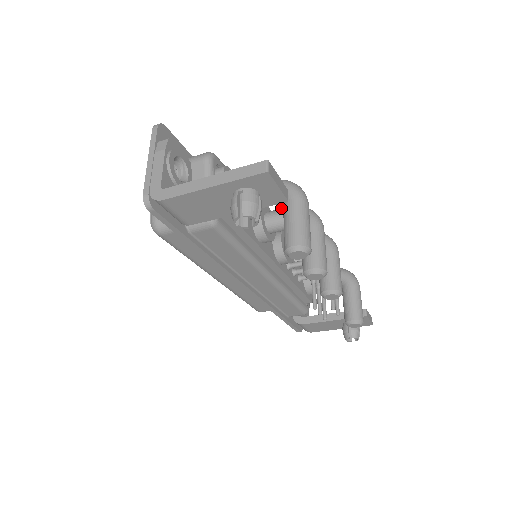
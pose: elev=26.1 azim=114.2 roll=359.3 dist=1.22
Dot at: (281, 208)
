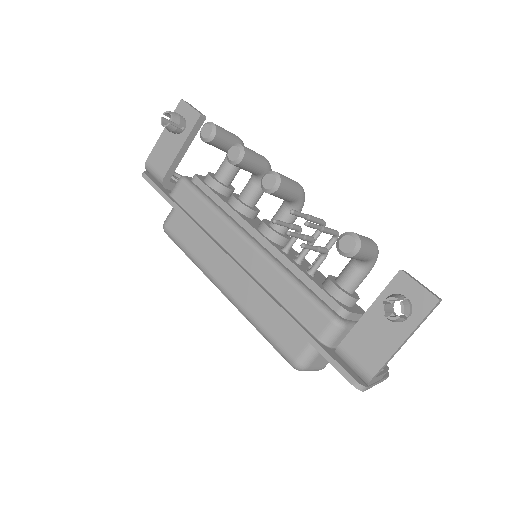
Dot at: occluded
